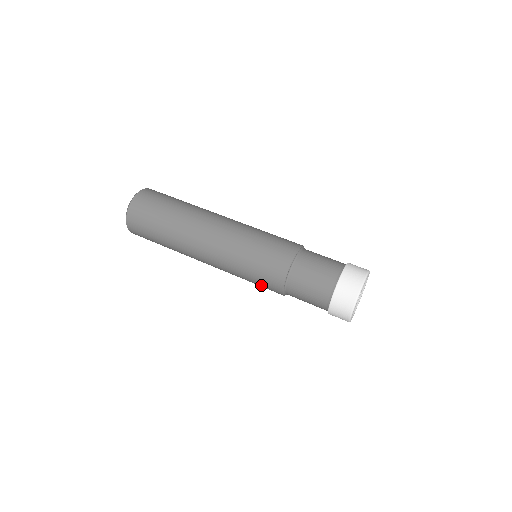
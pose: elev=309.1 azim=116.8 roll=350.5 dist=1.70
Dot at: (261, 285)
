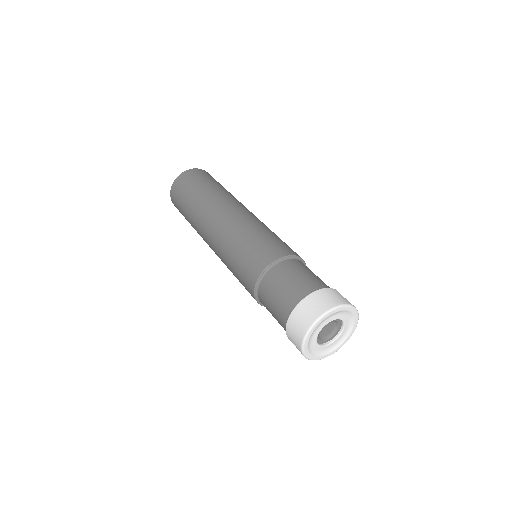
Dot at: occluded
